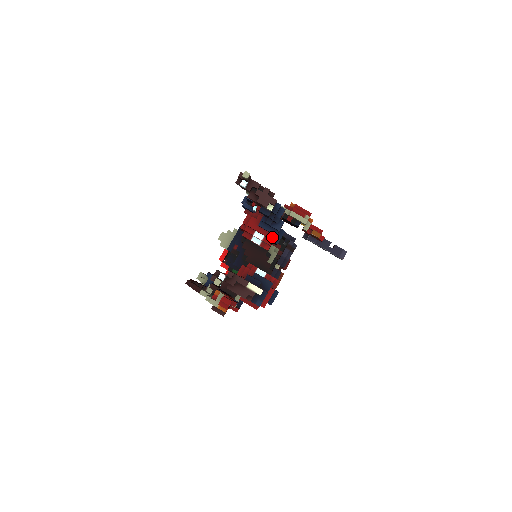
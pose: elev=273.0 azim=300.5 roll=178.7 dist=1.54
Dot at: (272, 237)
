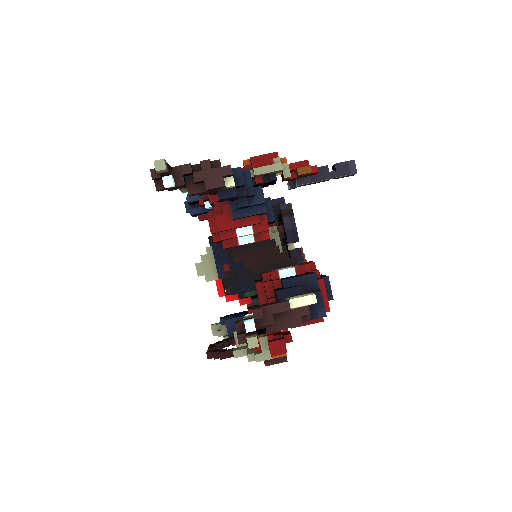
Dot at: (262, 218)
